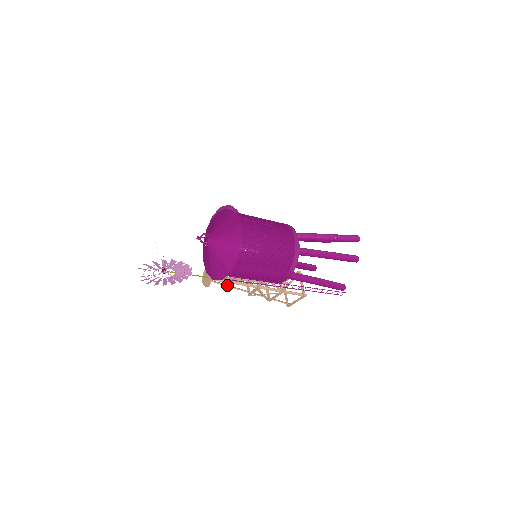
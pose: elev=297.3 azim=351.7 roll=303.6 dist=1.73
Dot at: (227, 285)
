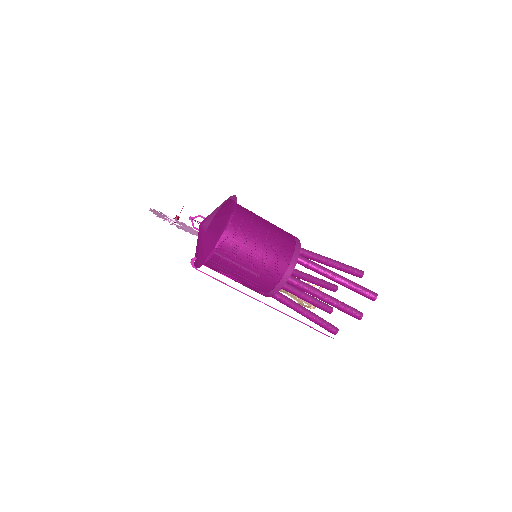
Dot at: occluded
